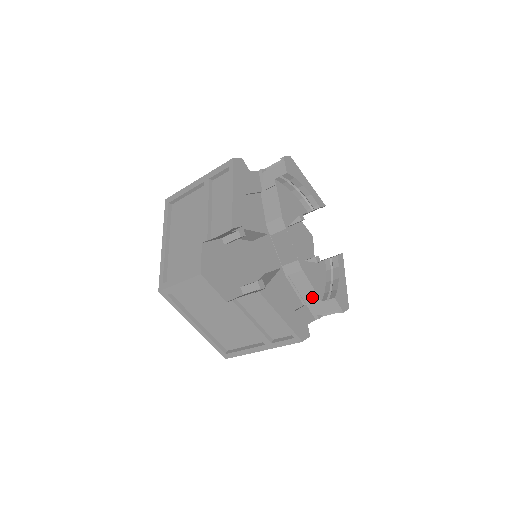
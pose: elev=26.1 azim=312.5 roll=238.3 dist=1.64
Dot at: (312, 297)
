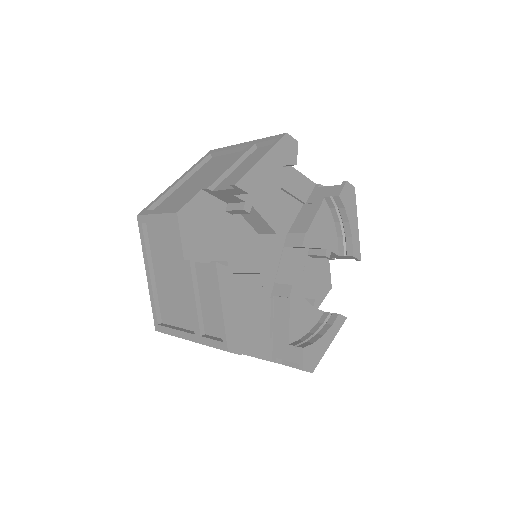
Dot at: (283, 334)
